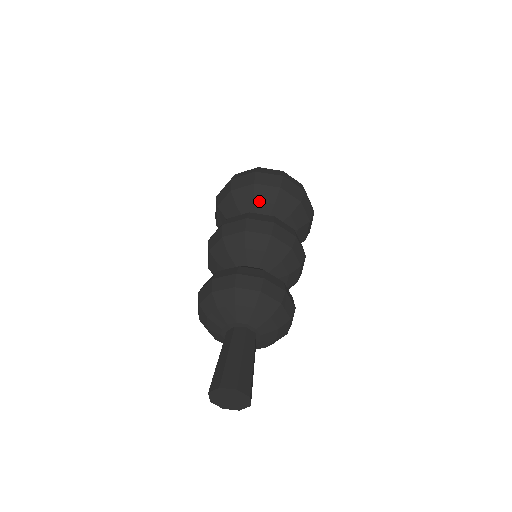
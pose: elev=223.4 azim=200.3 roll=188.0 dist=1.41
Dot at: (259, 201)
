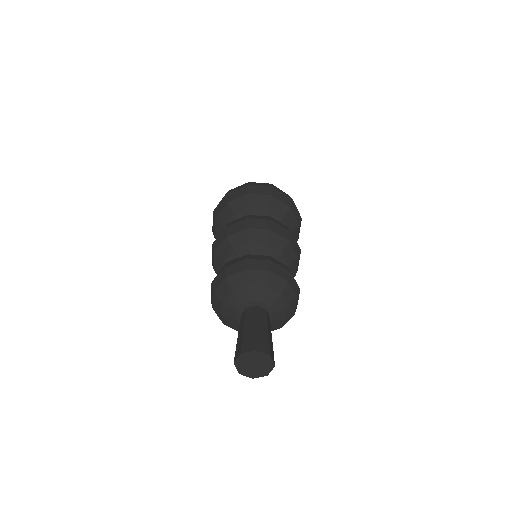
Dot at: (272, 211)
